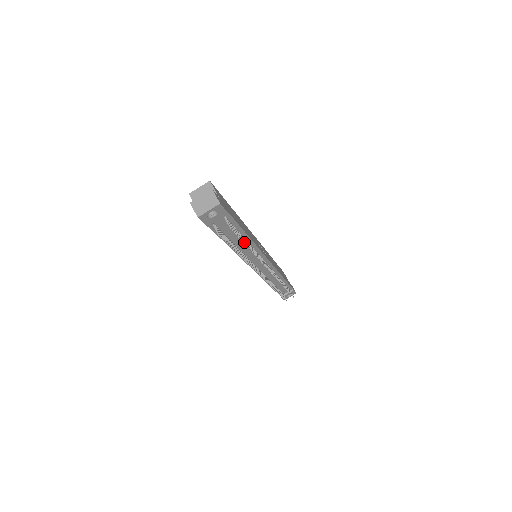
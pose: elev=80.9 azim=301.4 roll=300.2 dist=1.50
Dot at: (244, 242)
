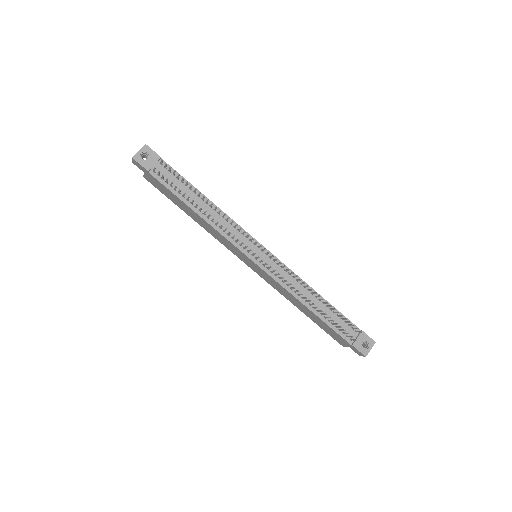
Dot at: (191, 185)
